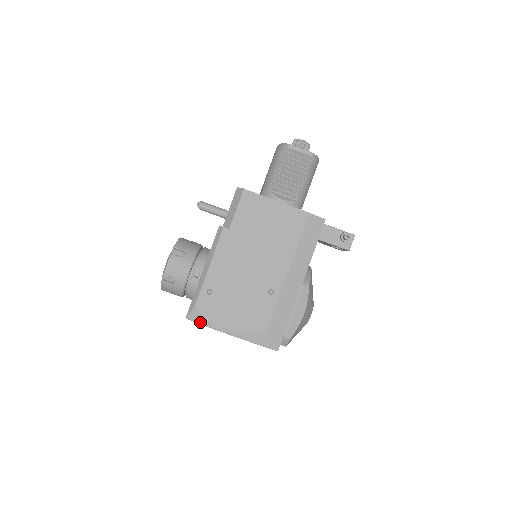
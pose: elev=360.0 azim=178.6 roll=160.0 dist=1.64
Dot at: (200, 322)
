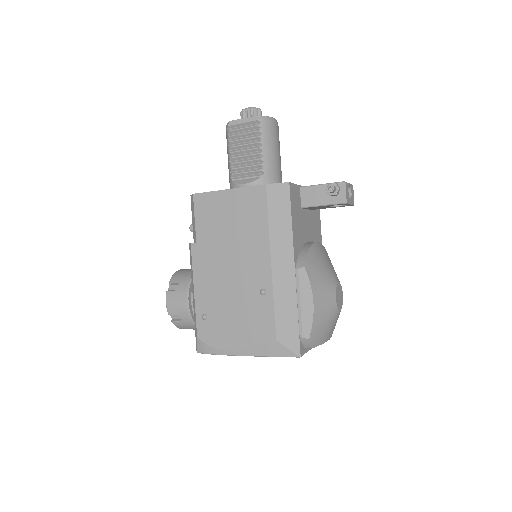
Dot at: (209, 352)
